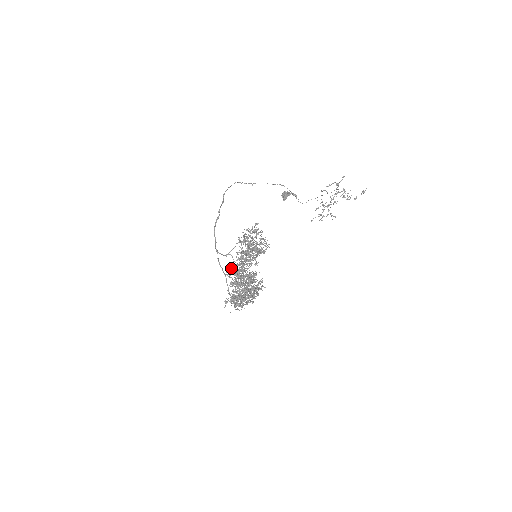
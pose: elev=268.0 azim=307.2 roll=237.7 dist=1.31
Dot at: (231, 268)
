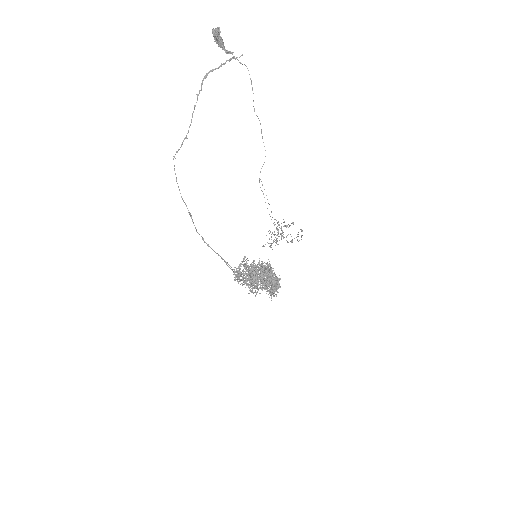
Dot at: occluded
